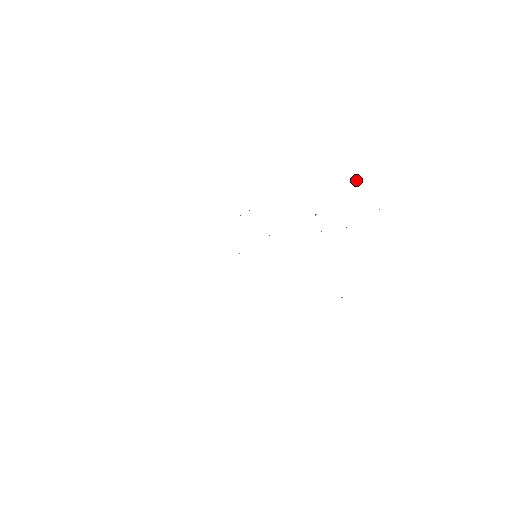
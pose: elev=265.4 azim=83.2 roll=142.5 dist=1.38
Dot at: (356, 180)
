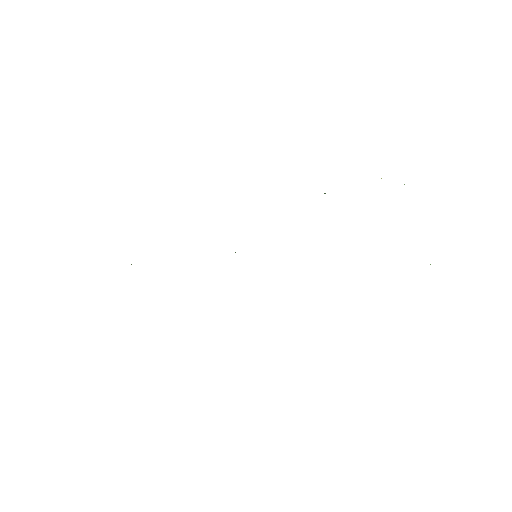
Dot at: occluded
